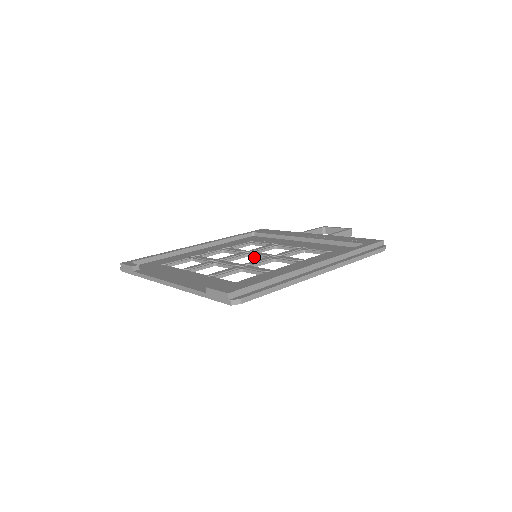
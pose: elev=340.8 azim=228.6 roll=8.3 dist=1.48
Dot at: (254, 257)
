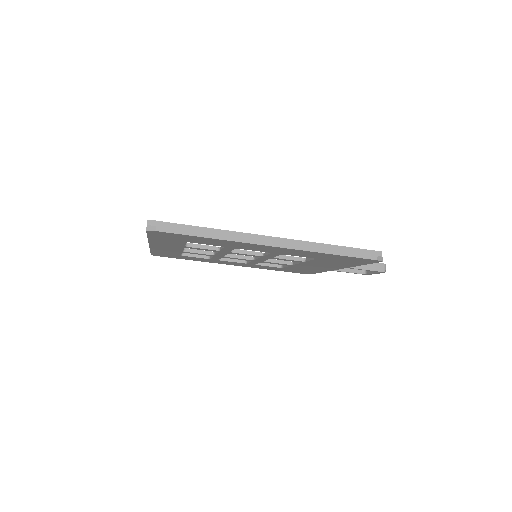
Dot at: (256, 258)
